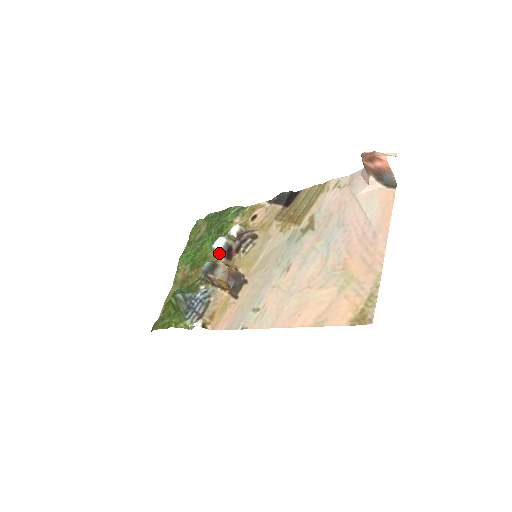
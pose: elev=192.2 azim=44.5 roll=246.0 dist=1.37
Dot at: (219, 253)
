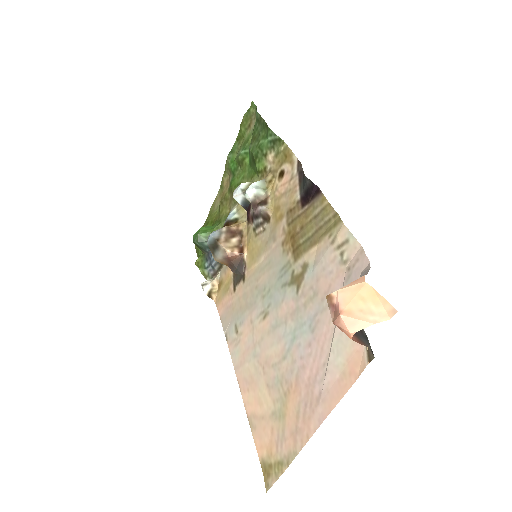
Dot at: occluded
